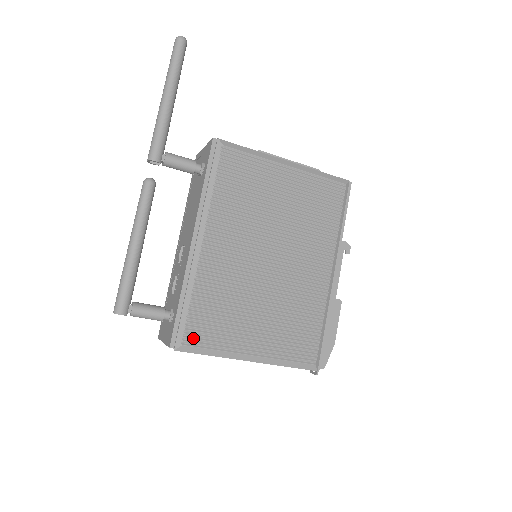
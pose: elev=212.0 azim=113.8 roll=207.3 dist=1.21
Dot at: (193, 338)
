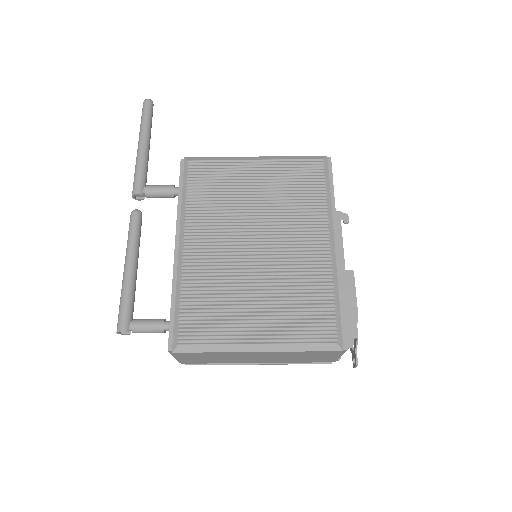
Dot at: (188, 336)
